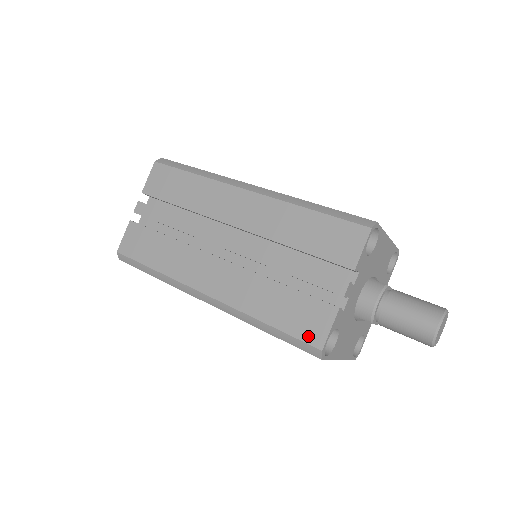
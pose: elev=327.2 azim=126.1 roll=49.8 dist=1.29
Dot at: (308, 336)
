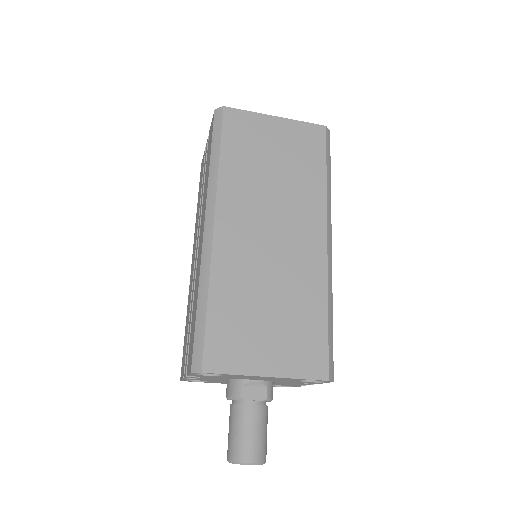
Dot at: (182, 364)
